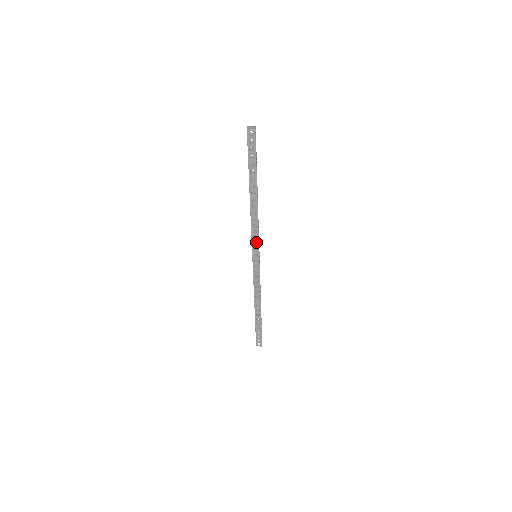
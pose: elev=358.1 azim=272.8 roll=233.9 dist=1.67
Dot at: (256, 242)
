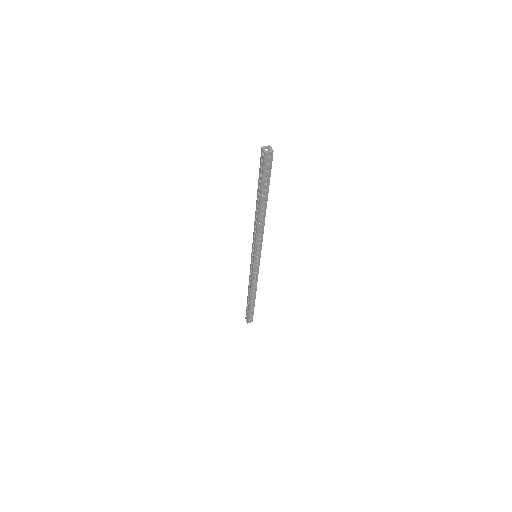
Dot at: (259, 246)
